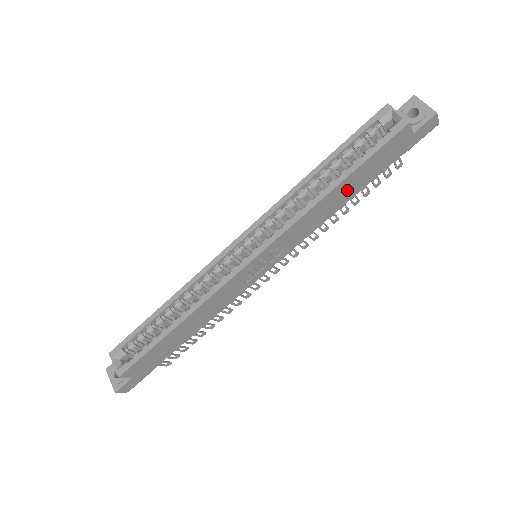
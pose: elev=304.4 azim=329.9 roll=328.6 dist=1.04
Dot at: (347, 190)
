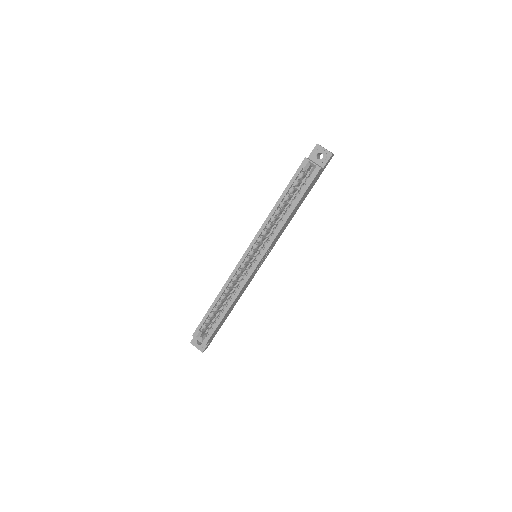
Dot at: (297, 208)
